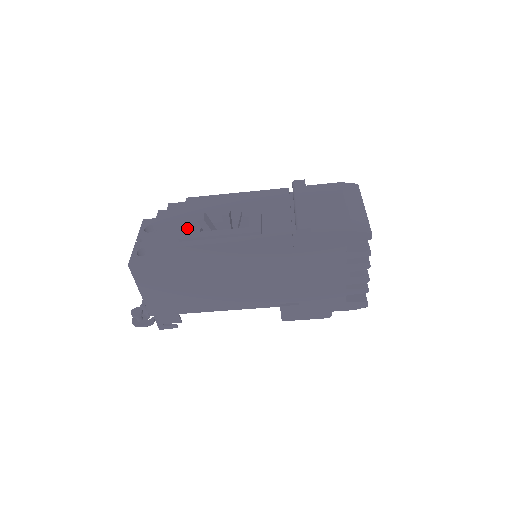
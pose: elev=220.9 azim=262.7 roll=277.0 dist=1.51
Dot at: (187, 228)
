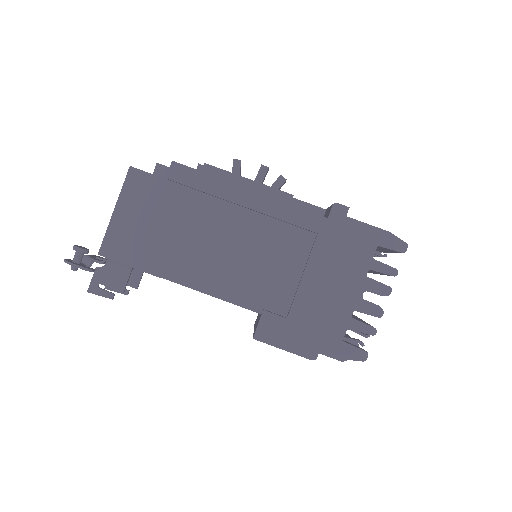
Dot at: occluded
